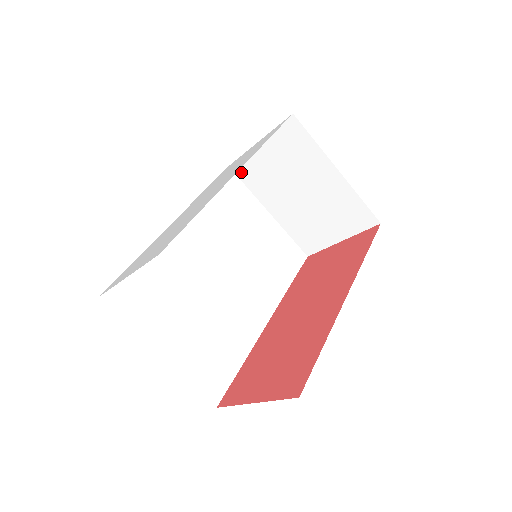
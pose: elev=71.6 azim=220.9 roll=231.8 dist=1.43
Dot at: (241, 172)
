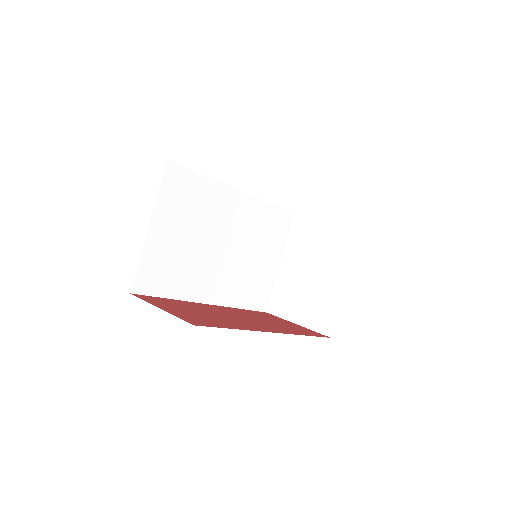
Dot at: (297, 223)
